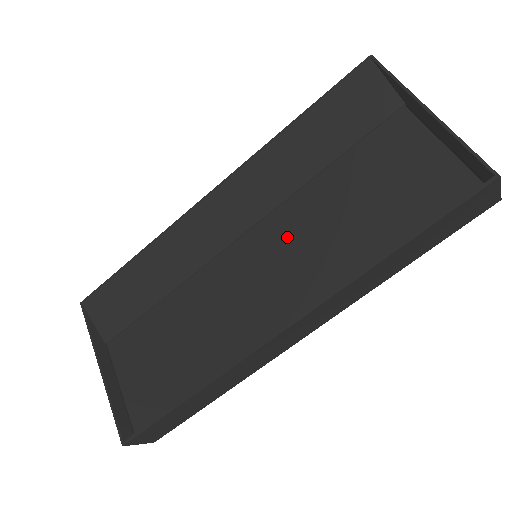
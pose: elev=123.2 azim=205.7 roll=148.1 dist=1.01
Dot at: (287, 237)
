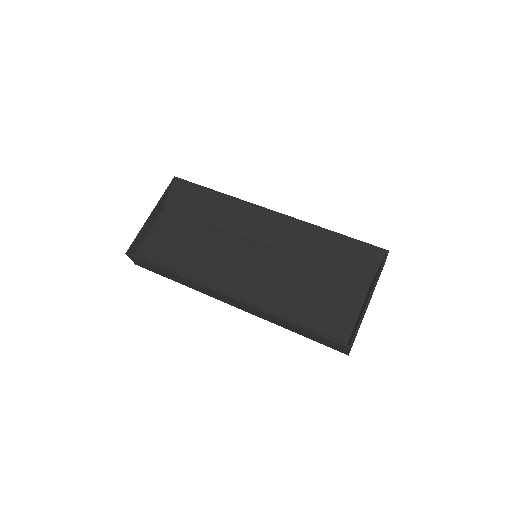
Dot at: (273, 267)
